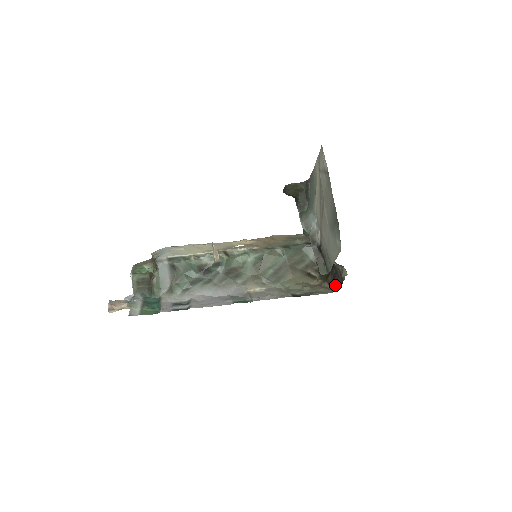
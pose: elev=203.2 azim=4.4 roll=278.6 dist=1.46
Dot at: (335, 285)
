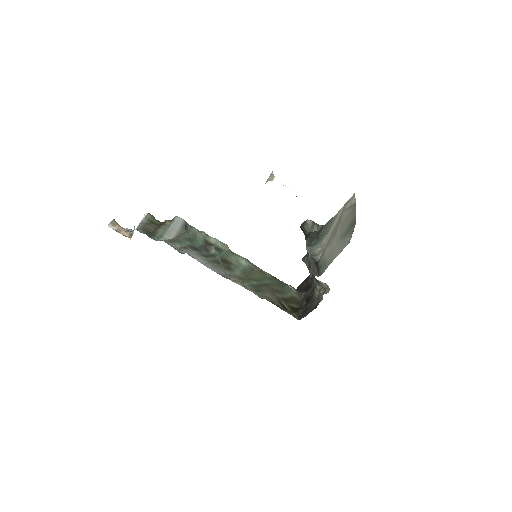
Dot at: (305, 313)
